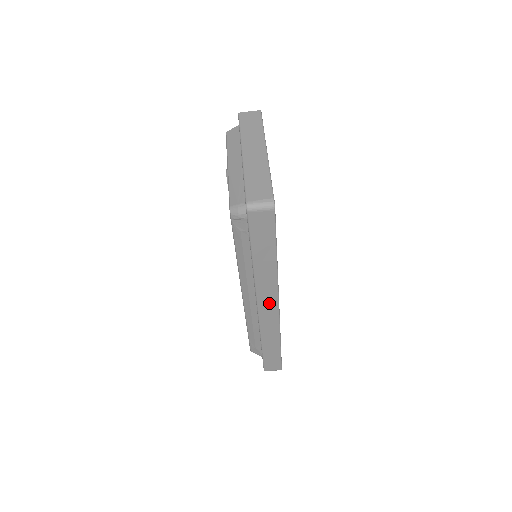
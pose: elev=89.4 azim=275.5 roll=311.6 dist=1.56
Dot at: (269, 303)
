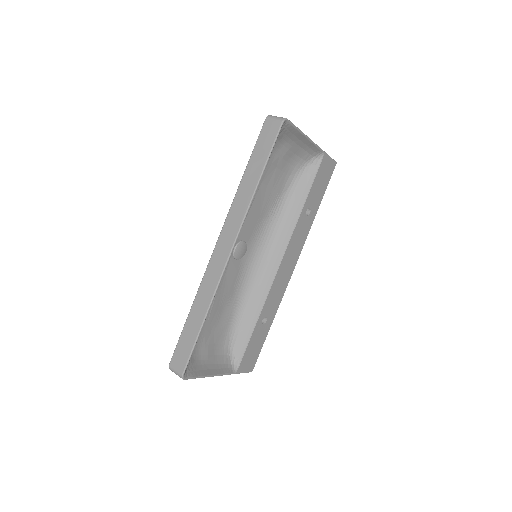
Dot at: (228, 238)
